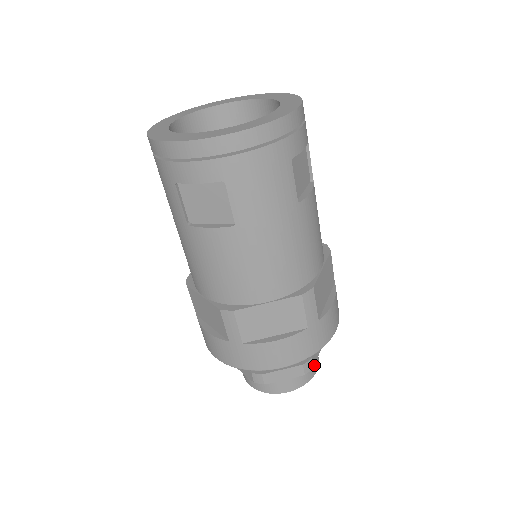
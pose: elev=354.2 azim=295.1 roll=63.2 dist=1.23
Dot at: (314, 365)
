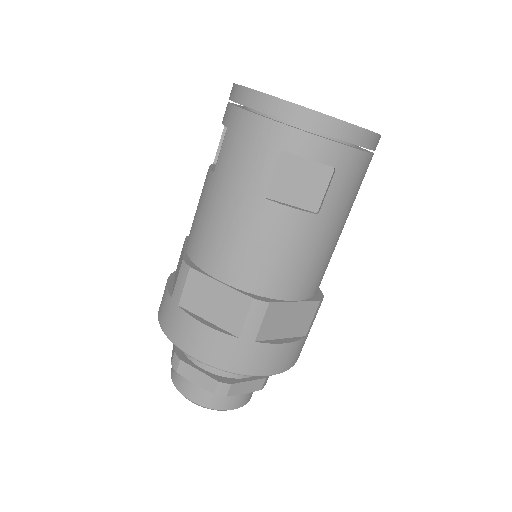
Dot at: occluded
